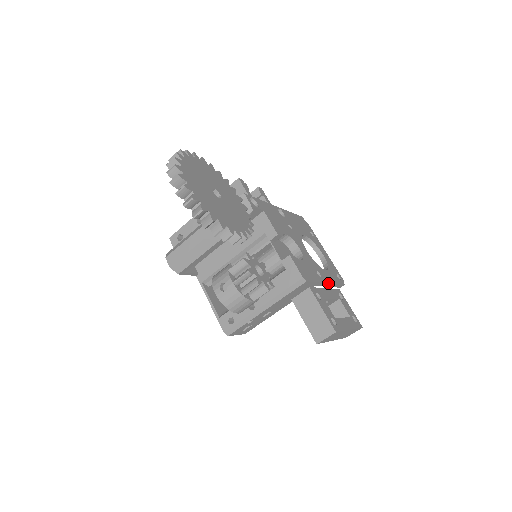
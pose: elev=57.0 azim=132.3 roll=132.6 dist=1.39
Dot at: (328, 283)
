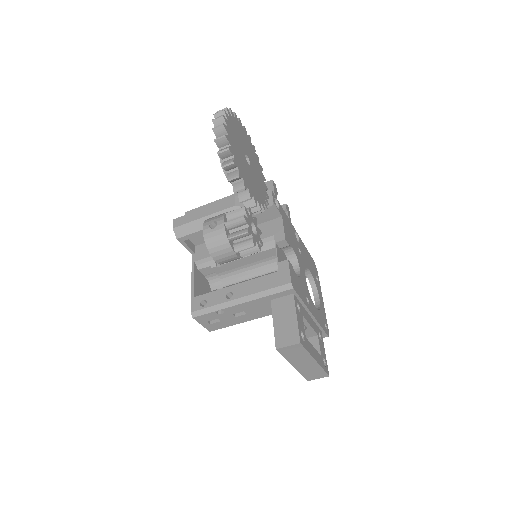
Dot at: (313, 315)
